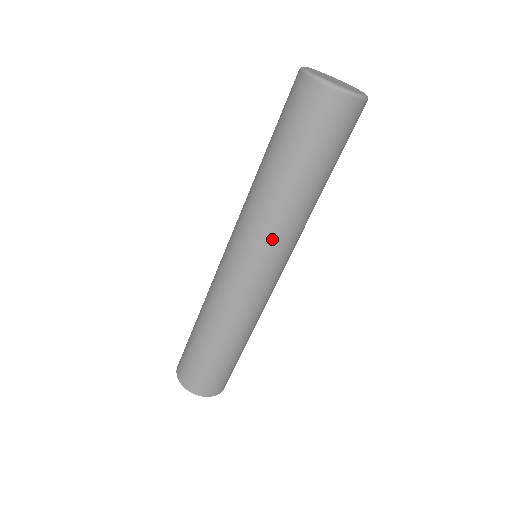
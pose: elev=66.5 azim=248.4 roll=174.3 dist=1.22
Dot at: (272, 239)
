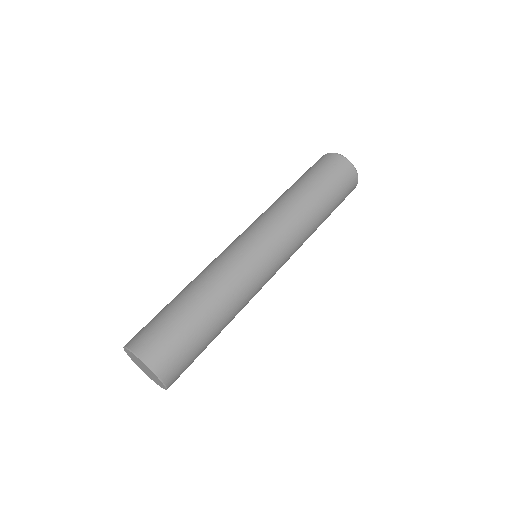
Dot at: (283, 225)
